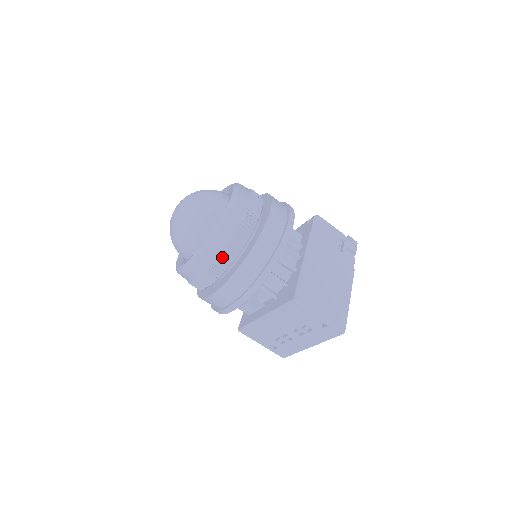
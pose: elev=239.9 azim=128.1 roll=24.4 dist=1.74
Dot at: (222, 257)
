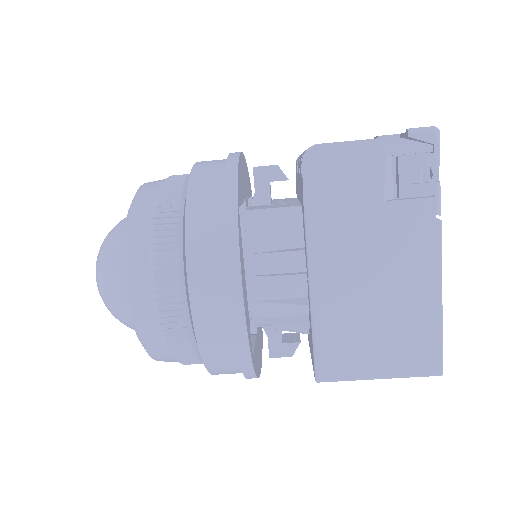
Dot at: (182, 361)
